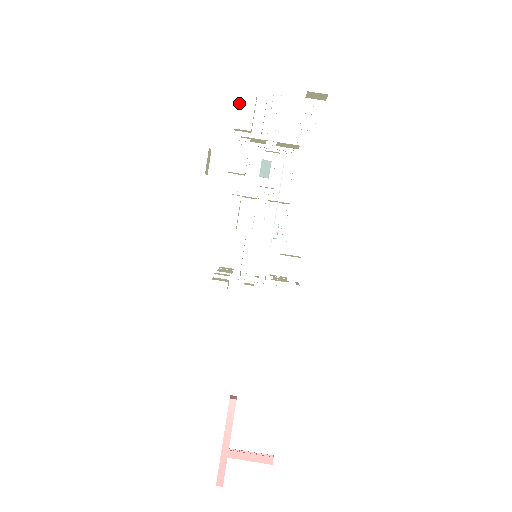
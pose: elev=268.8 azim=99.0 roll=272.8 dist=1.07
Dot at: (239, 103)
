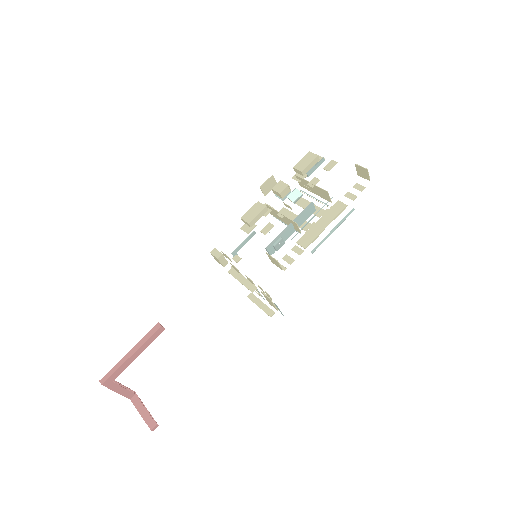
Dot at: (306, 155)
